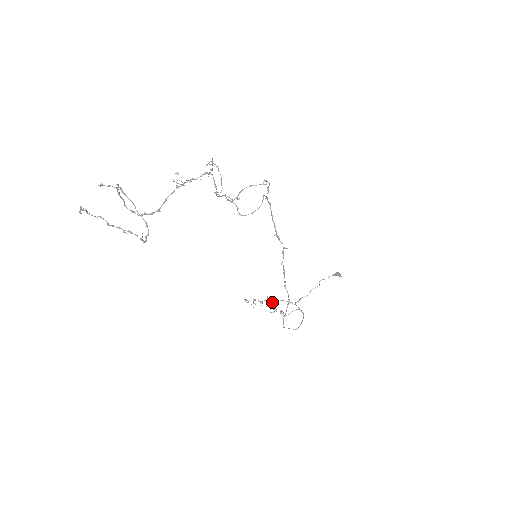
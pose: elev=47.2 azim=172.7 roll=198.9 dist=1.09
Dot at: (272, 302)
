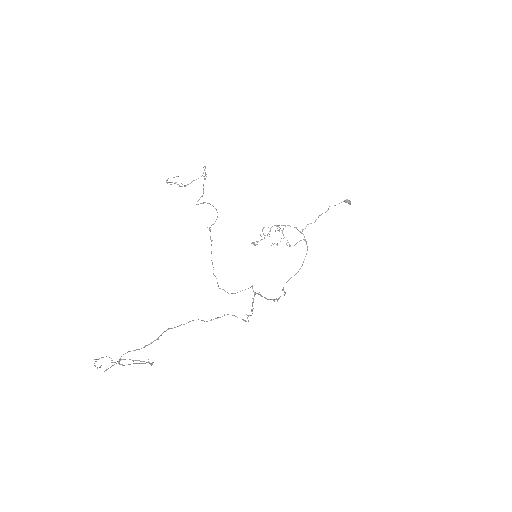
Dot at: occluded
